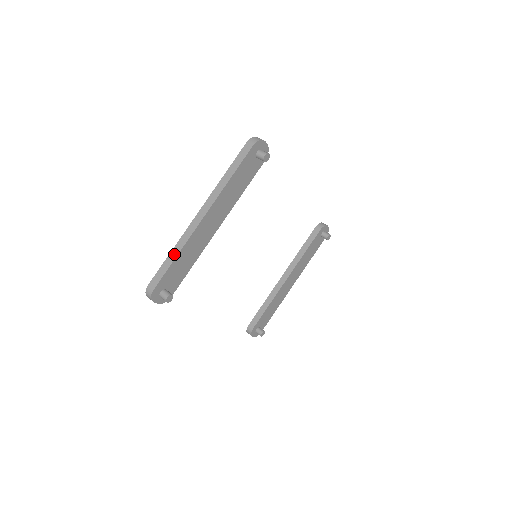
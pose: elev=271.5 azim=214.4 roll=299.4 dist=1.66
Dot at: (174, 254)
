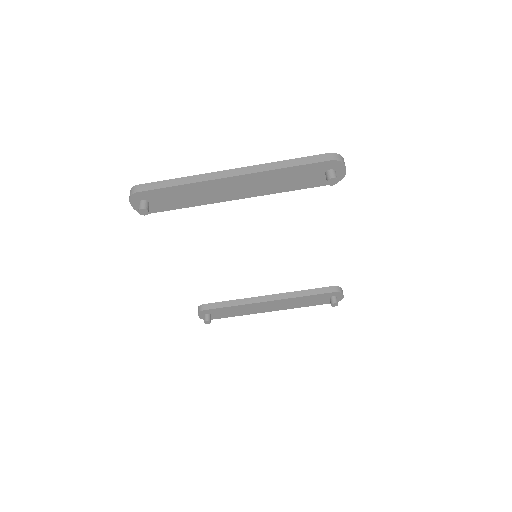
Dot at: (181, 181)
